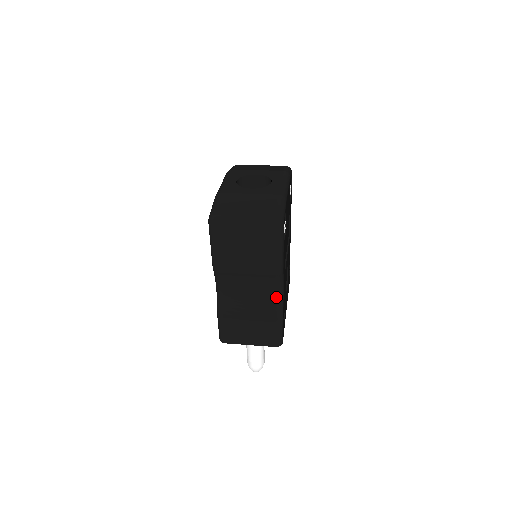
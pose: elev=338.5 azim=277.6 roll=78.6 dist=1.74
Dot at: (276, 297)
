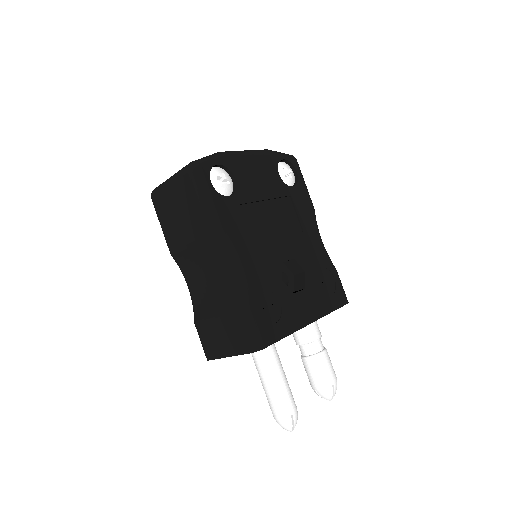
Dot at: (230, 272)
